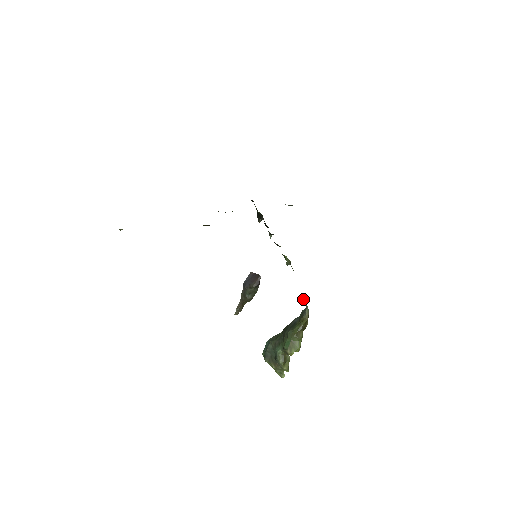
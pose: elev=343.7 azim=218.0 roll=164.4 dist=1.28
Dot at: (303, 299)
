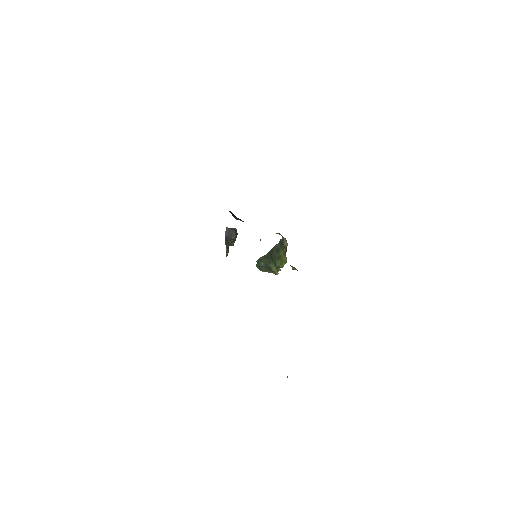
Dot at: (279, 234)
